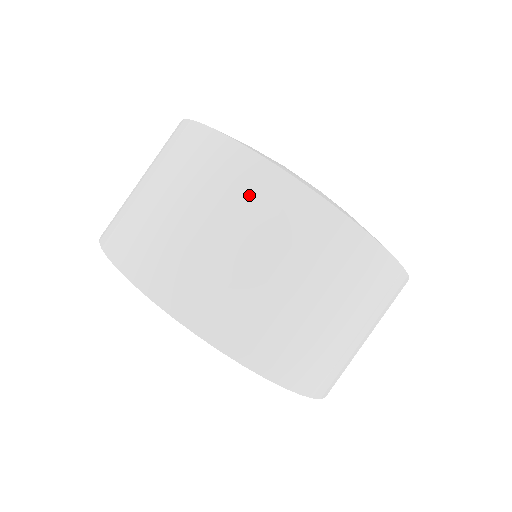
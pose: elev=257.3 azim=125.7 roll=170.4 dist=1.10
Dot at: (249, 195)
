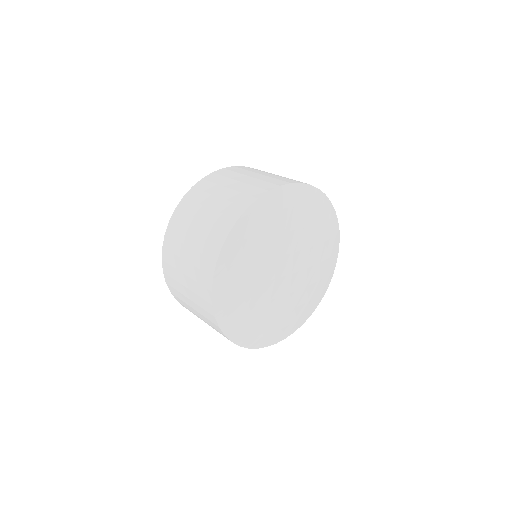
Dot at: (205, 252)
